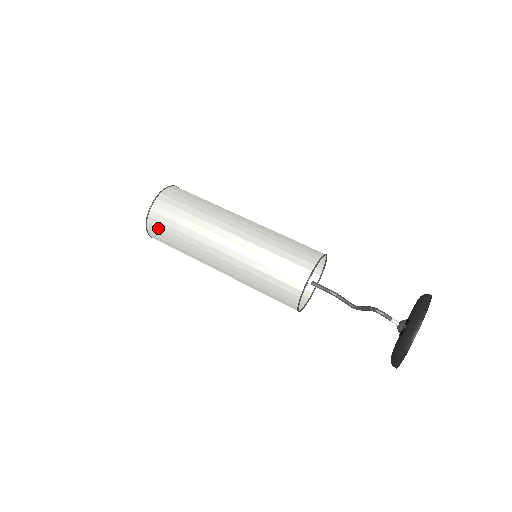
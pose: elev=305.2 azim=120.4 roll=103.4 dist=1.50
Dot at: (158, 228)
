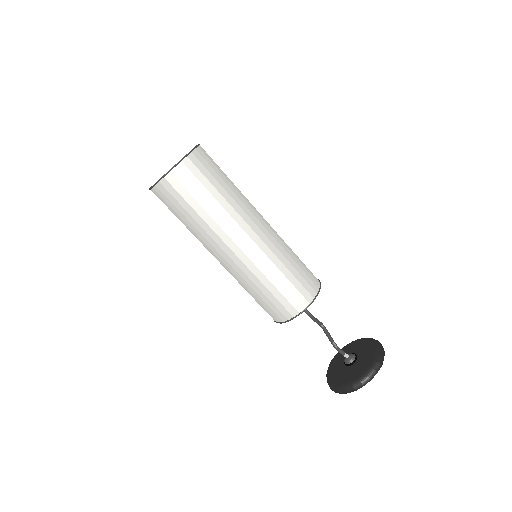
Dot at: (163, 200)
